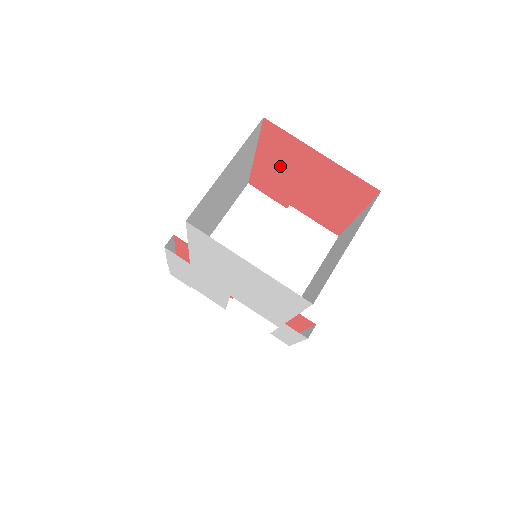
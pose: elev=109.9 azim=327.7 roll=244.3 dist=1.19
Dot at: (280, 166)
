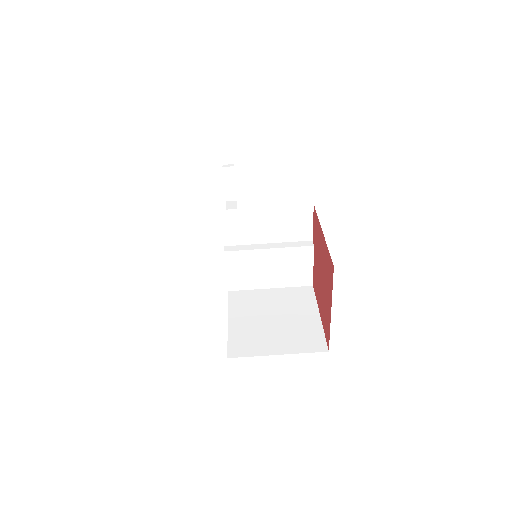
Dot at: (323, 257)
